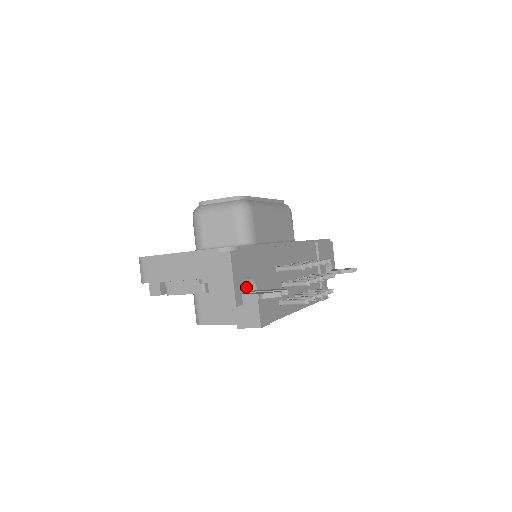
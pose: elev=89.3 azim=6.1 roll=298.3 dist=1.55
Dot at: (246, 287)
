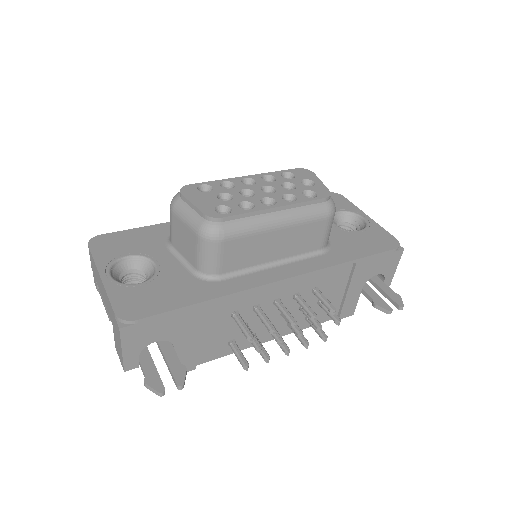
Dot at: occluded
